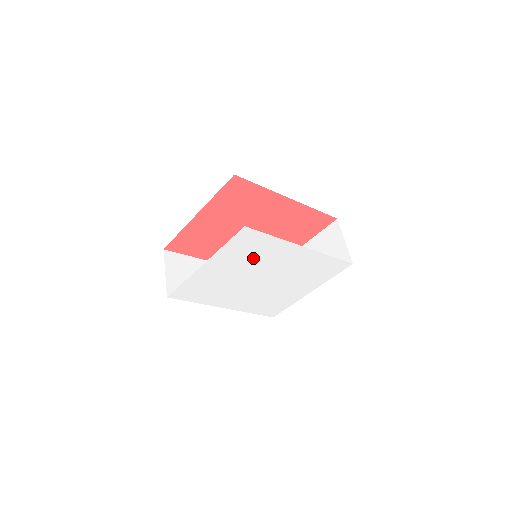
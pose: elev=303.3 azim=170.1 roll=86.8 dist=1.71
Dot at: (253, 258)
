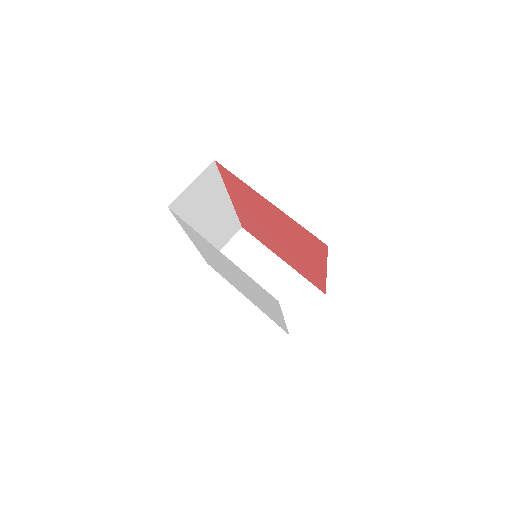
Dot at: (252, 286)
